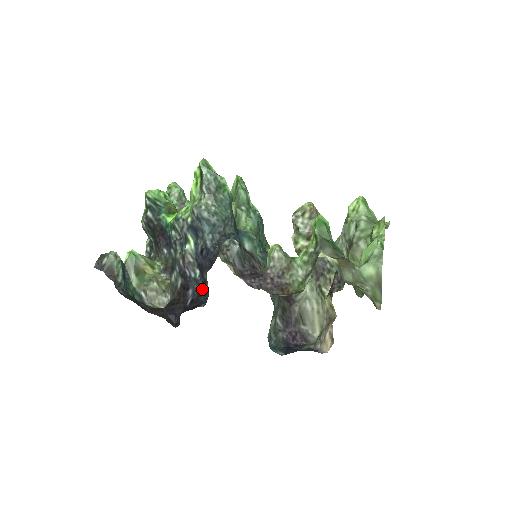
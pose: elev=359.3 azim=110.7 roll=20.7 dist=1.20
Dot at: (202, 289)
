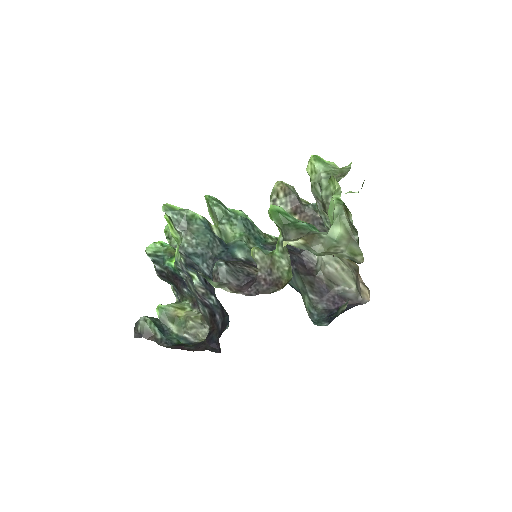
Dot at: (223, 311)
